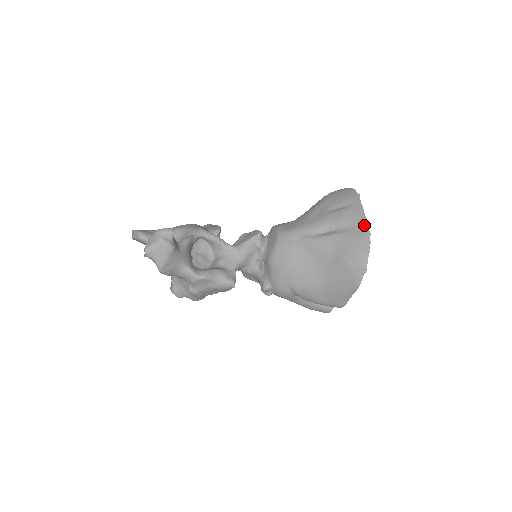
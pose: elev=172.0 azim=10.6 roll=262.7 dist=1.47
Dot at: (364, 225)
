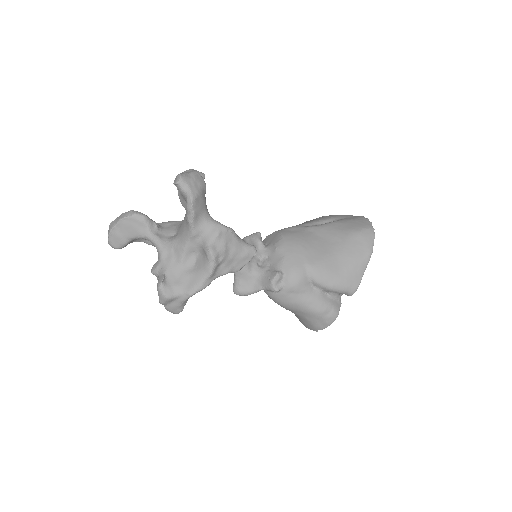
Dot at: (354, 216)
